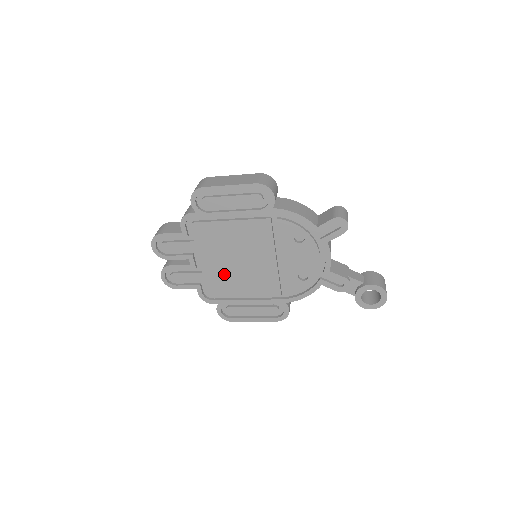
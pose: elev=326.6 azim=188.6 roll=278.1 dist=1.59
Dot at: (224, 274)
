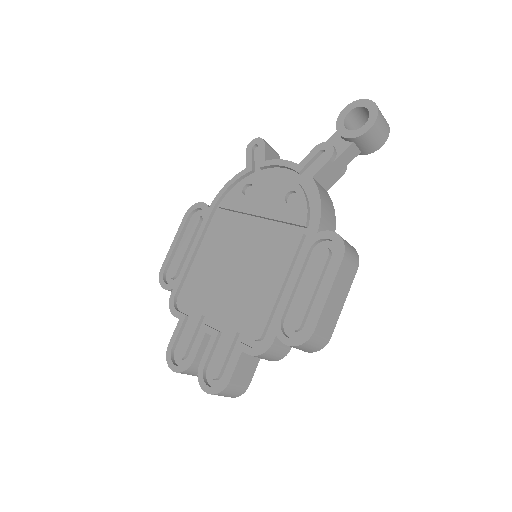
Dot at: (242, 298)
